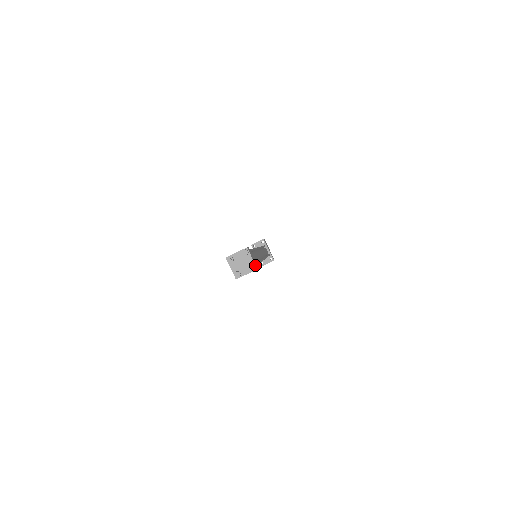
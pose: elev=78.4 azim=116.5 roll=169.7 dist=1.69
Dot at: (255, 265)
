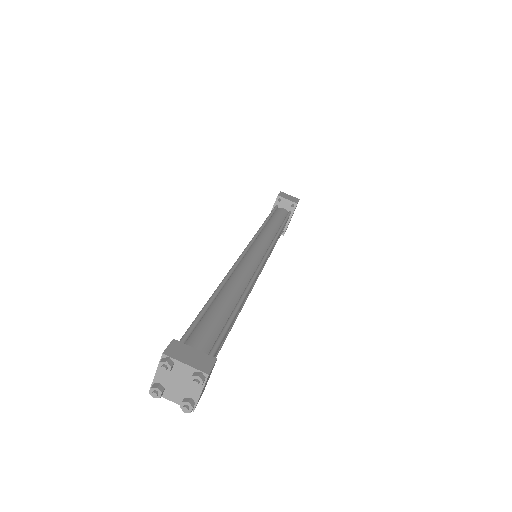
Dot at: (196, 404)
